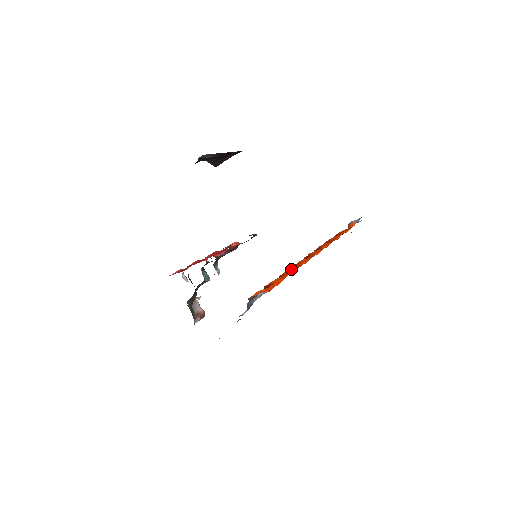
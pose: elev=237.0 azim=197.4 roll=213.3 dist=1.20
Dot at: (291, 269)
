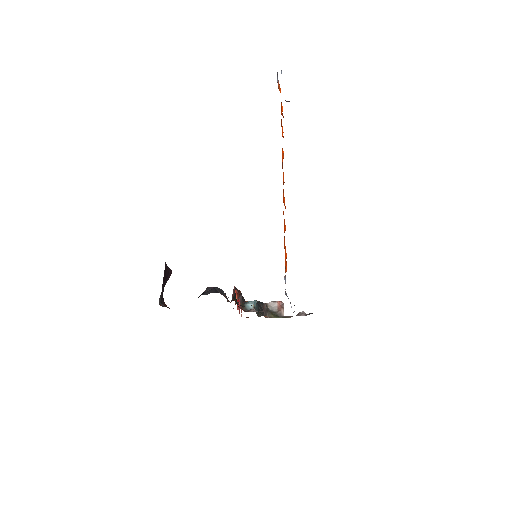
Dot at: occluded
